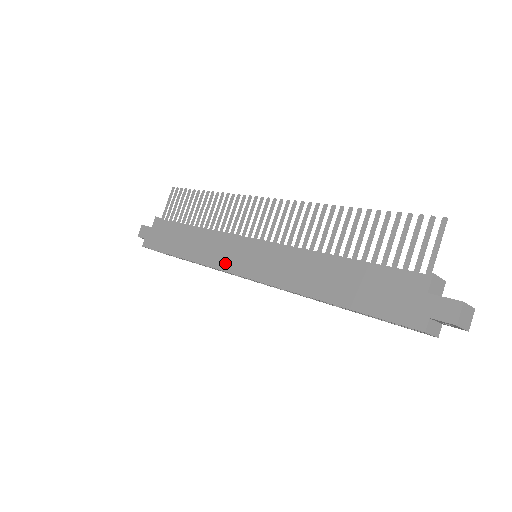
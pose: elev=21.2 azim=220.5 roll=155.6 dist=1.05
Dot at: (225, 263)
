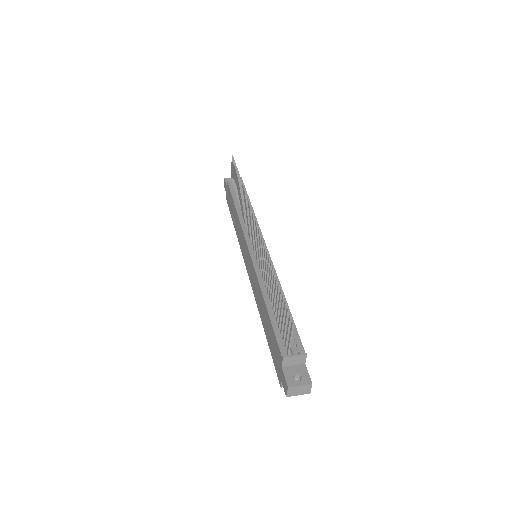
Dot at: (243, 253)
